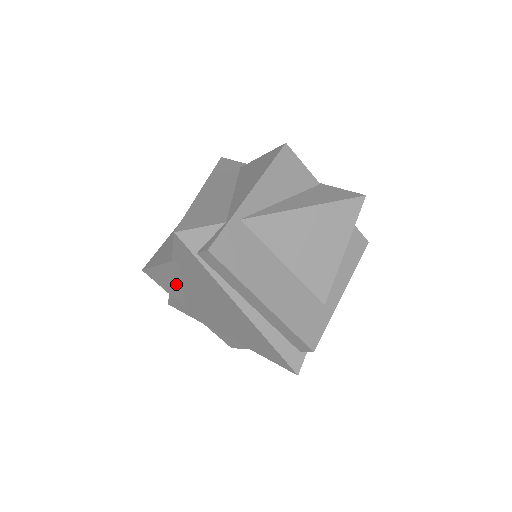
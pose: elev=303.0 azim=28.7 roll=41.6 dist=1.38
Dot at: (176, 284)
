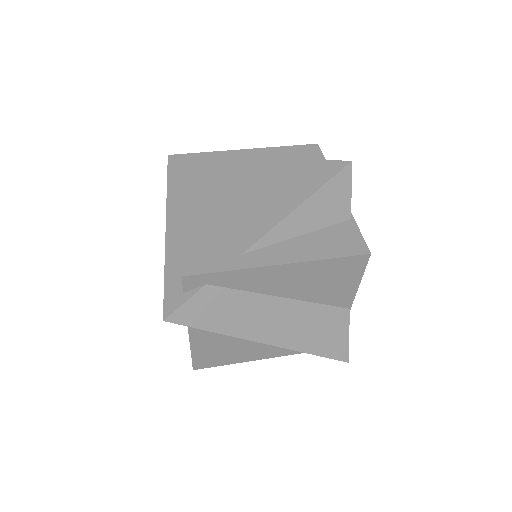
Dot at: occluded
